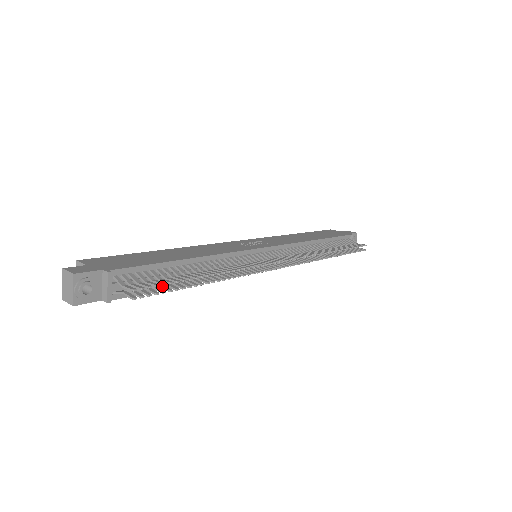
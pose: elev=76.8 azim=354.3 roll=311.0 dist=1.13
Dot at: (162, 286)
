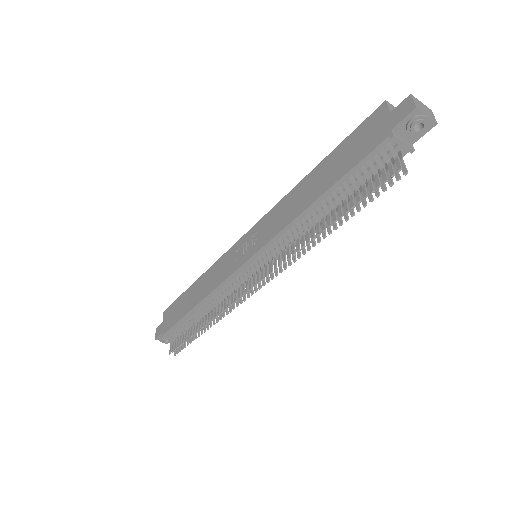
Dot at: occluded
